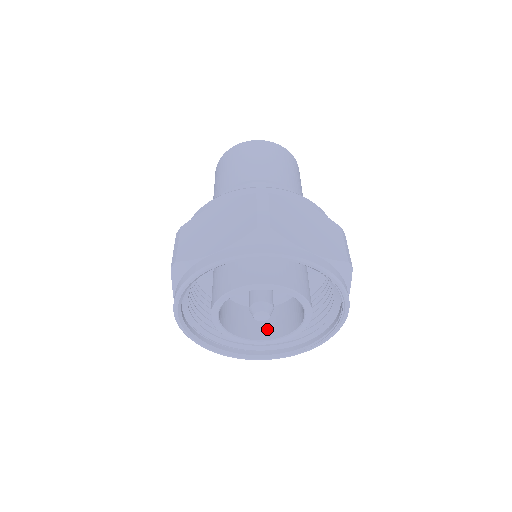
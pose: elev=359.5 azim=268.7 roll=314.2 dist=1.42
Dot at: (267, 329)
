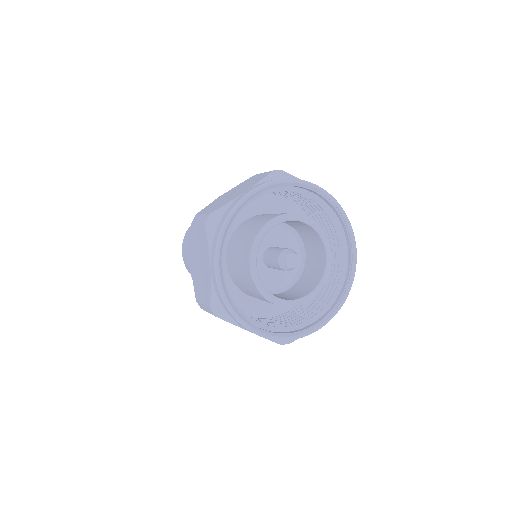
Dot at: (294, 296)
